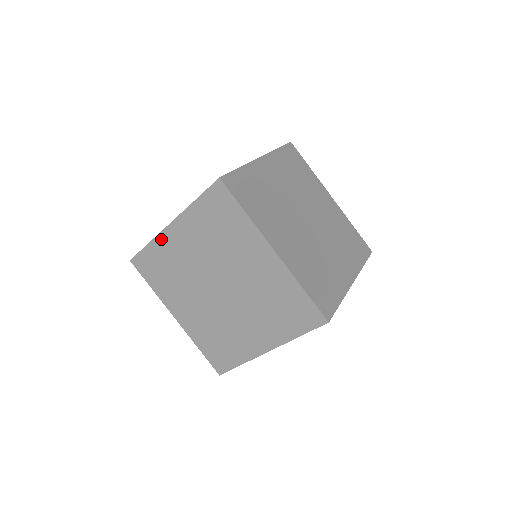
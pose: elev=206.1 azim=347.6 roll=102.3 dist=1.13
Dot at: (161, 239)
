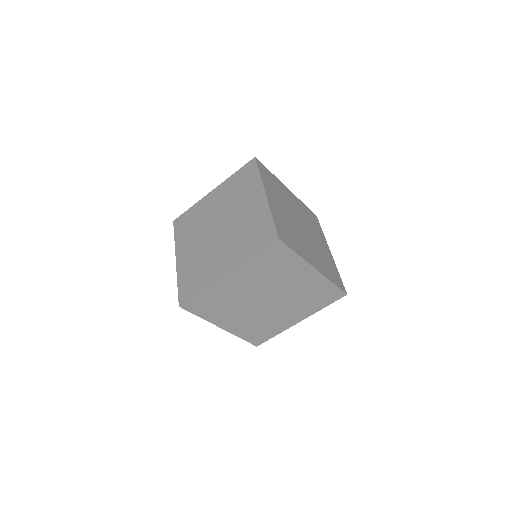
Dot at: (216, 286)
